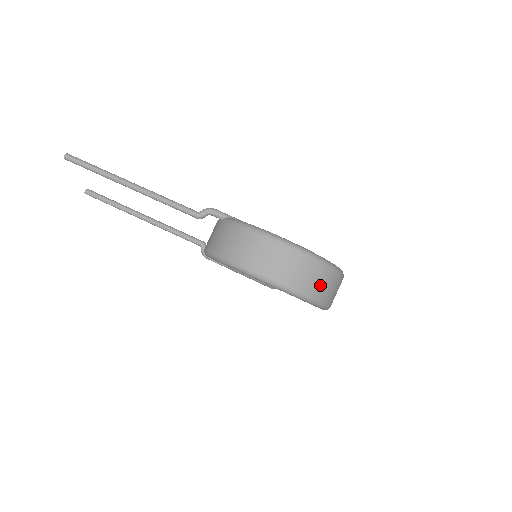
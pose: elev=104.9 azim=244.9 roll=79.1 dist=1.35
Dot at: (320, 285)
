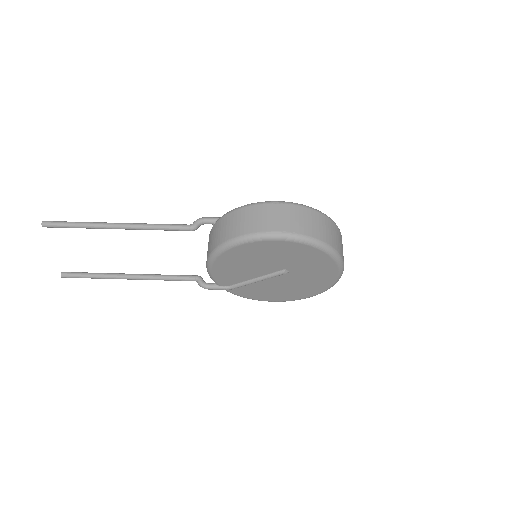
Dot at: (329, 233)
